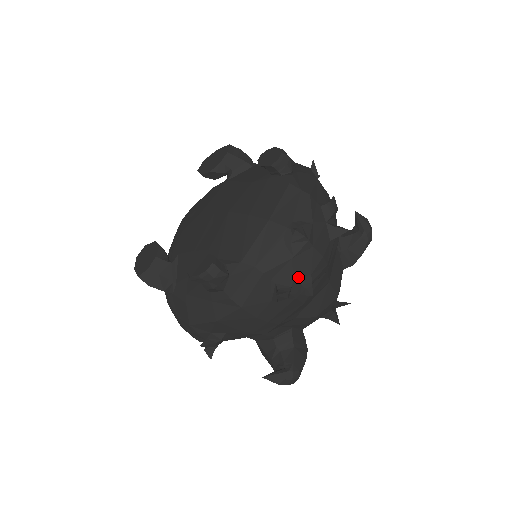
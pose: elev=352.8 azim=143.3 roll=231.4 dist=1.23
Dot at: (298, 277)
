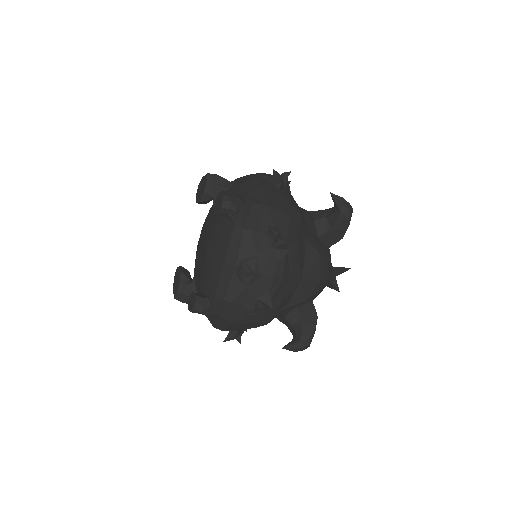
Dot at: (259, 297)
